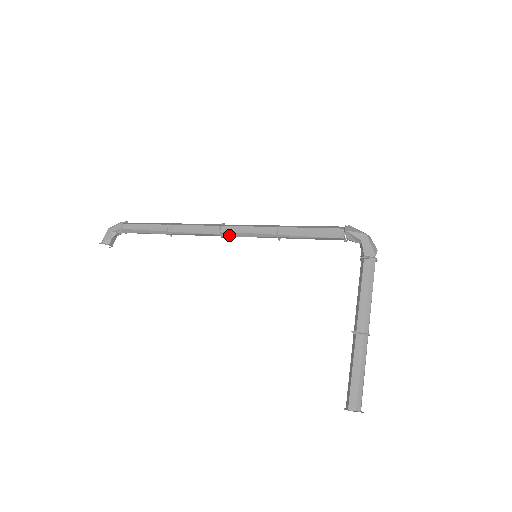
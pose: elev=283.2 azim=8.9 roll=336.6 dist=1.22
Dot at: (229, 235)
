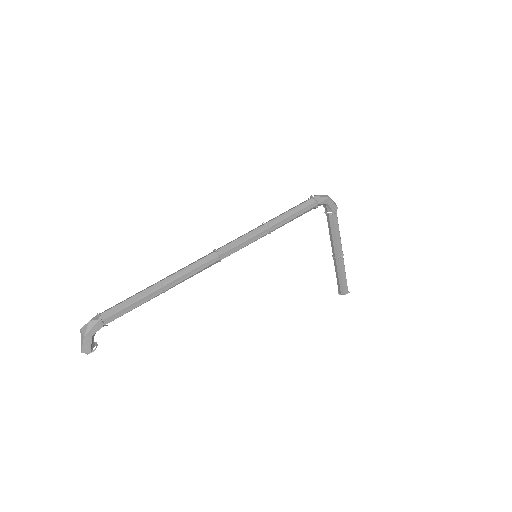
Dot at: (227, 256)
